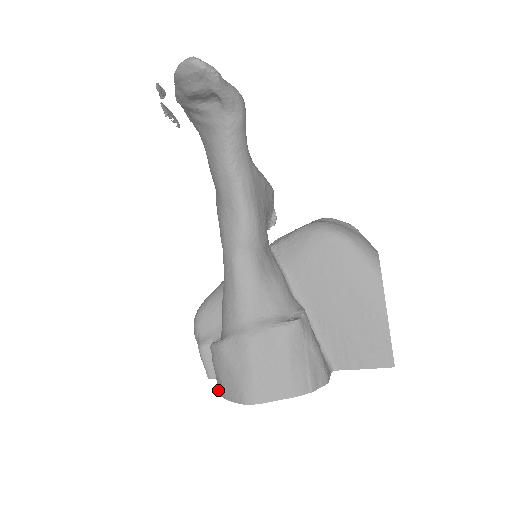
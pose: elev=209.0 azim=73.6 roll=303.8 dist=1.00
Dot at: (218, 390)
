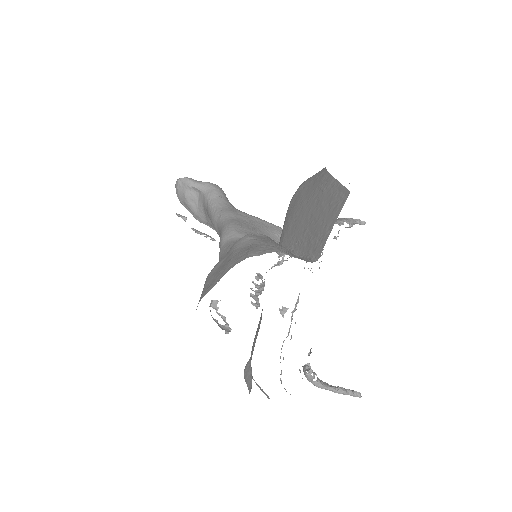
Dot at: occluded
